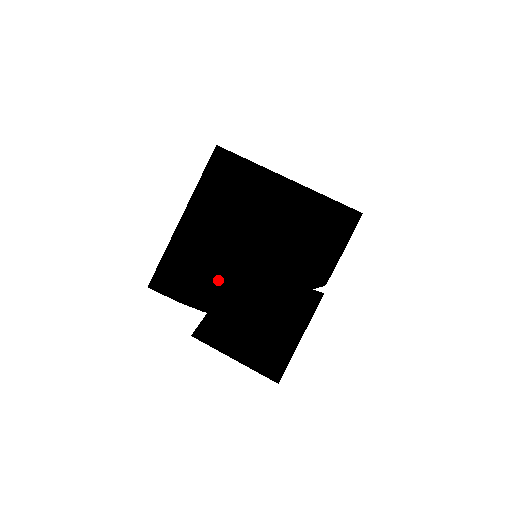
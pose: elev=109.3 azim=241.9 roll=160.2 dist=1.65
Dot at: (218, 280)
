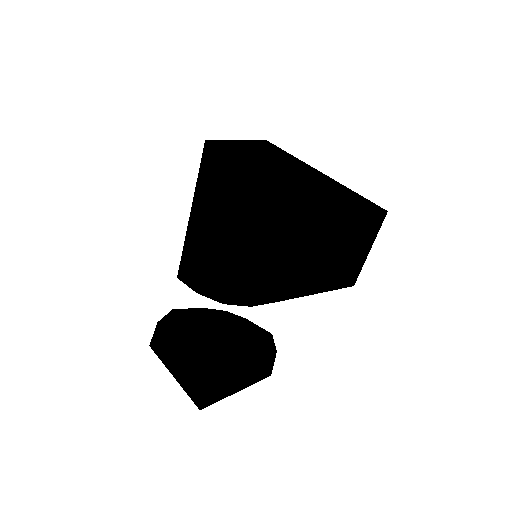
Dot at: (220, 280)
